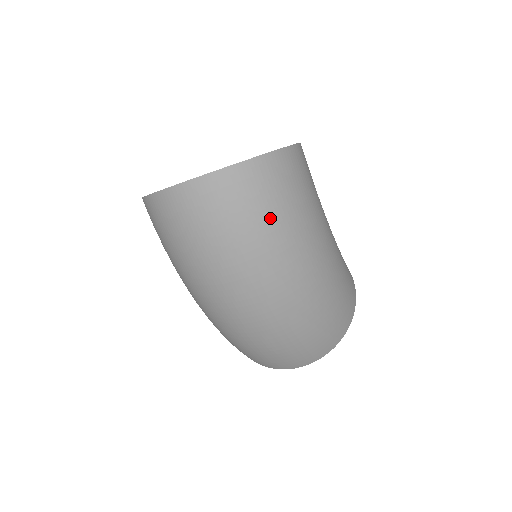
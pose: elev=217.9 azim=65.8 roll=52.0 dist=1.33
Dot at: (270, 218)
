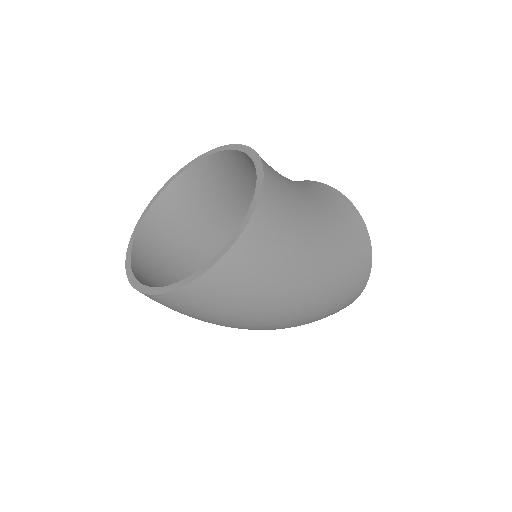
Dot at: (237, 305)
